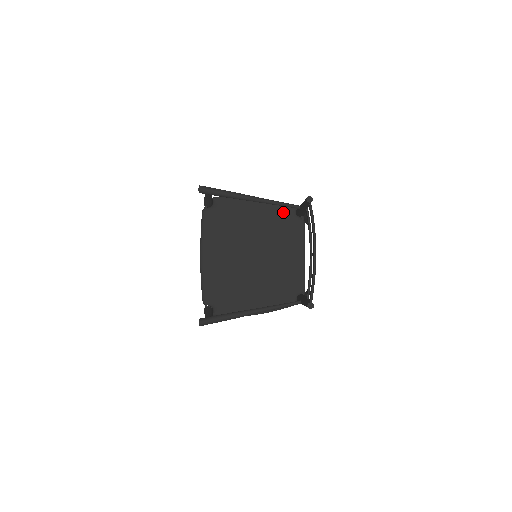
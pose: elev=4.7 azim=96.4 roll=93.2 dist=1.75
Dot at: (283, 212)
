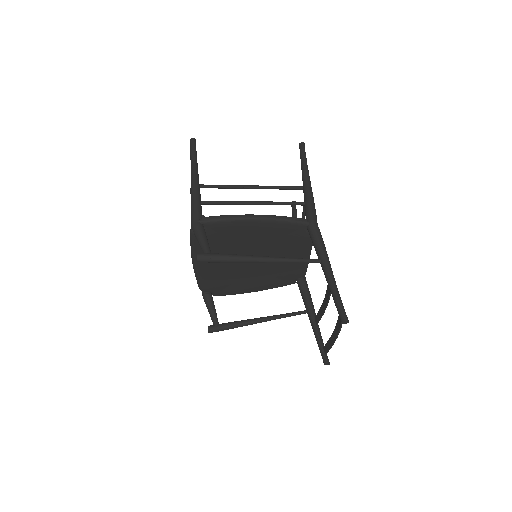
Dot at: (292, 229)
